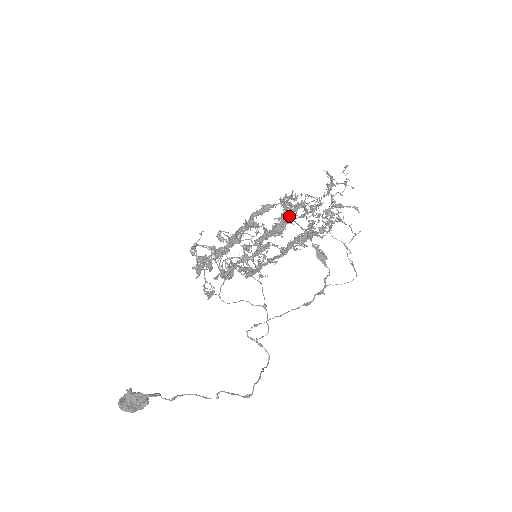
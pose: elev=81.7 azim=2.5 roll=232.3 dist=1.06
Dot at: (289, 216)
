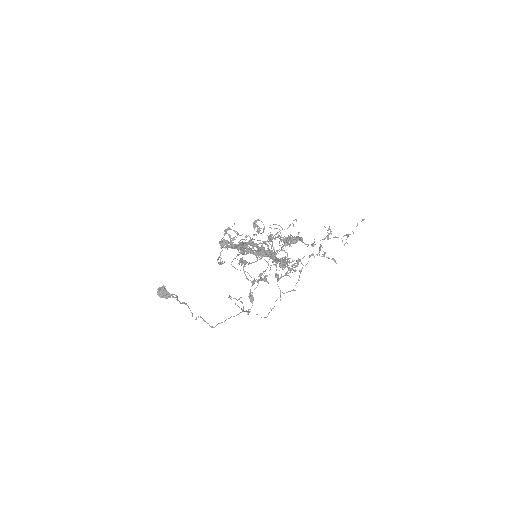
Dot at: (293, 240)
